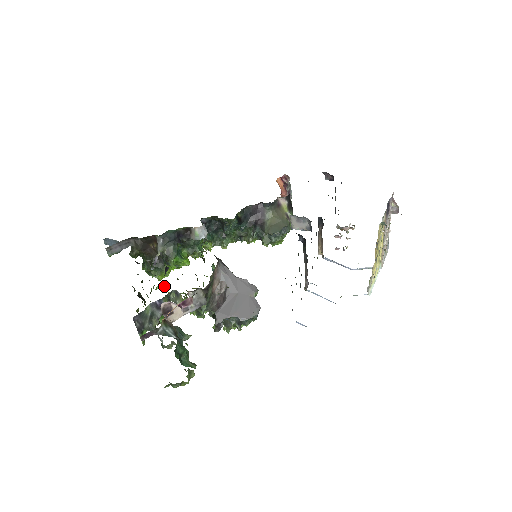
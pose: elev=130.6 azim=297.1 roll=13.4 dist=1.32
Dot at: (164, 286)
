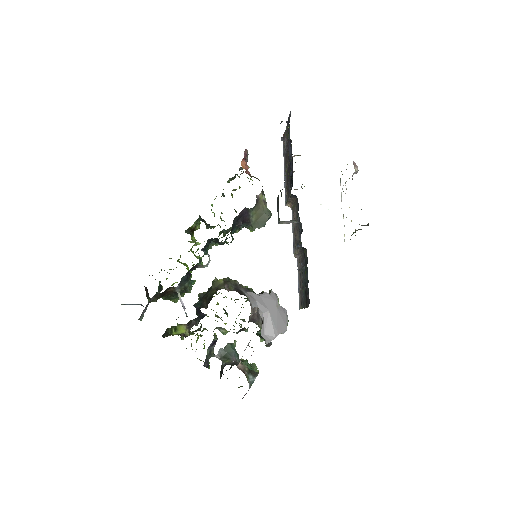
Dot at: occluded
